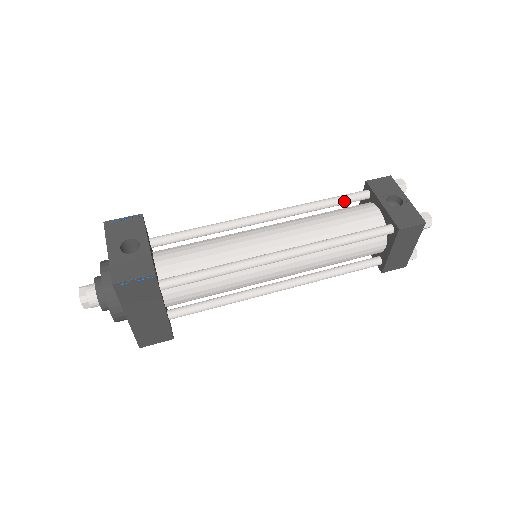
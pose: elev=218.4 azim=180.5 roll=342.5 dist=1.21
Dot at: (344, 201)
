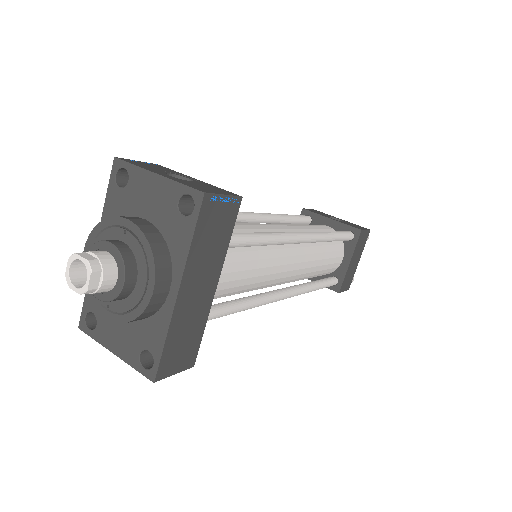
Dot at: (299, 219)
